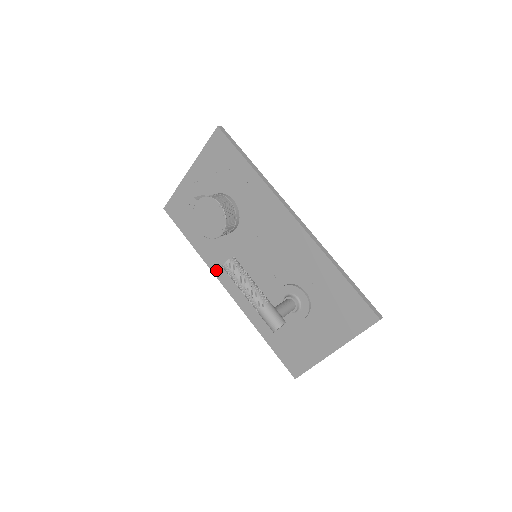
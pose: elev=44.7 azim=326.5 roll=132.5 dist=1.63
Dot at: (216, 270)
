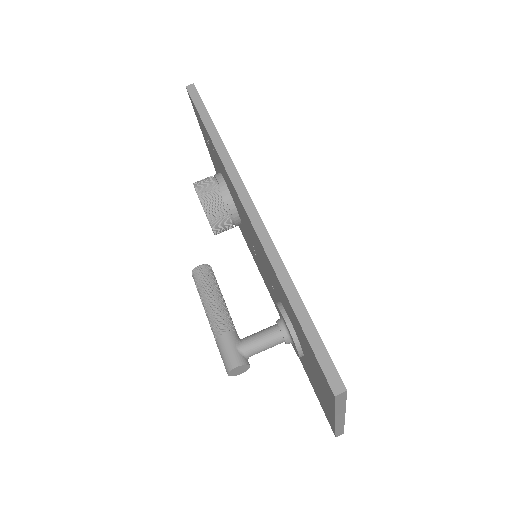
Dot at: (258, 268)
